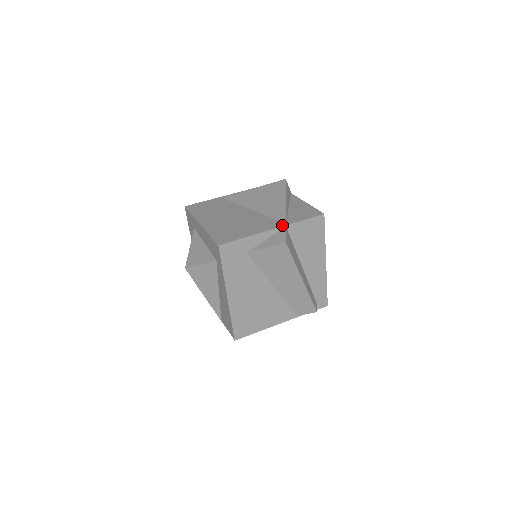
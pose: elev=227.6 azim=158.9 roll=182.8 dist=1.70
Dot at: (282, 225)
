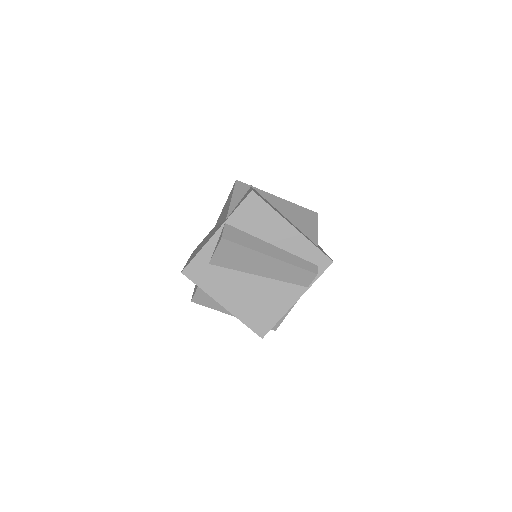
Dot at: (222, 224)
